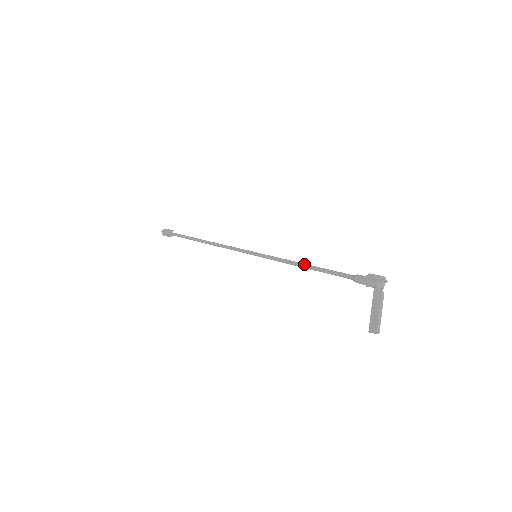
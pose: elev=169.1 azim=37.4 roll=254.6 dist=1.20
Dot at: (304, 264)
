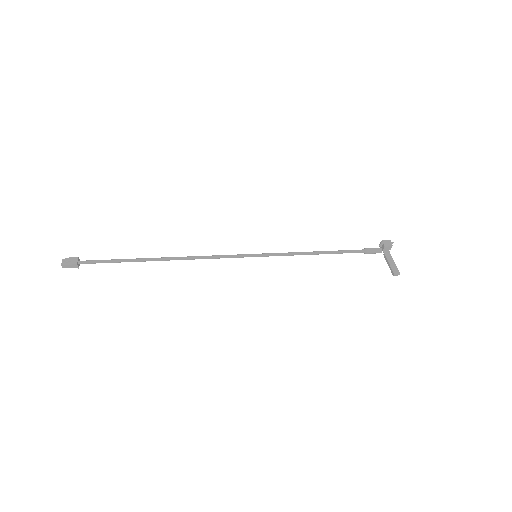
Dot at: (316, 251)
